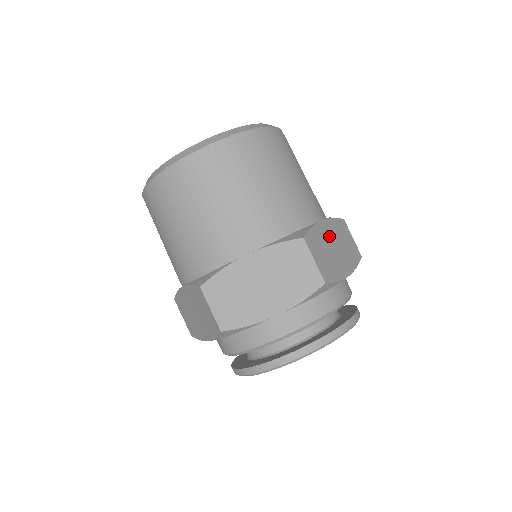
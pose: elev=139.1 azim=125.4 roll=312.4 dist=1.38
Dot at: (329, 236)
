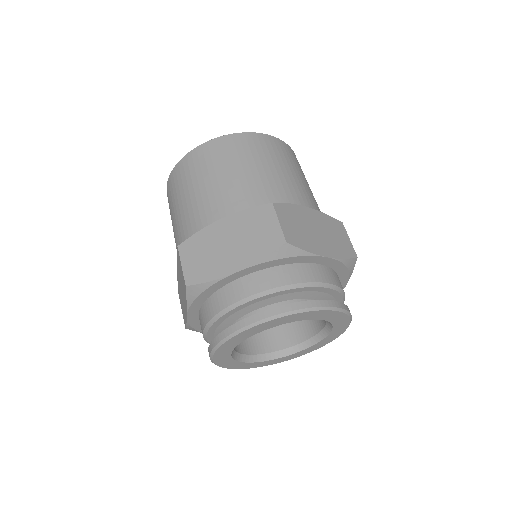
Dot at: (312, 220)
